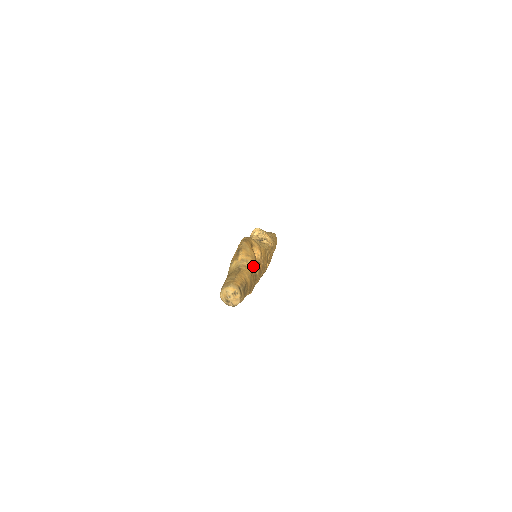
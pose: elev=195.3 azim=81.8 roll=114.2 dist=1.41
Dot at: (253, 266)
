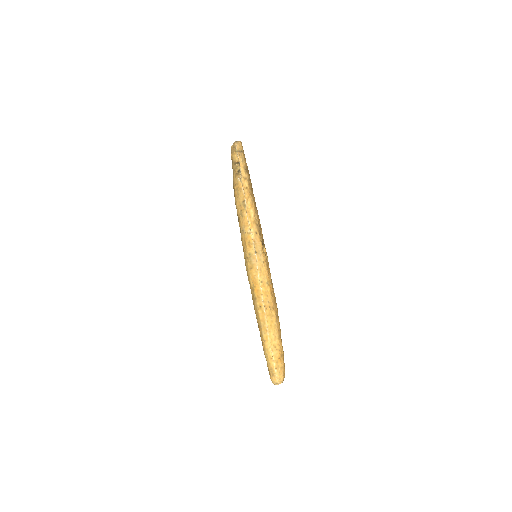
Dot at: occluded
